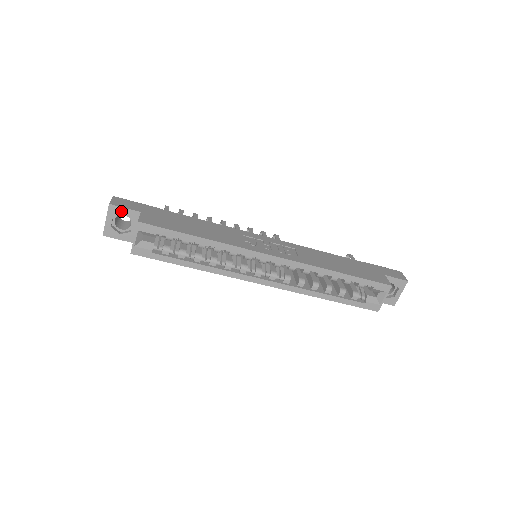
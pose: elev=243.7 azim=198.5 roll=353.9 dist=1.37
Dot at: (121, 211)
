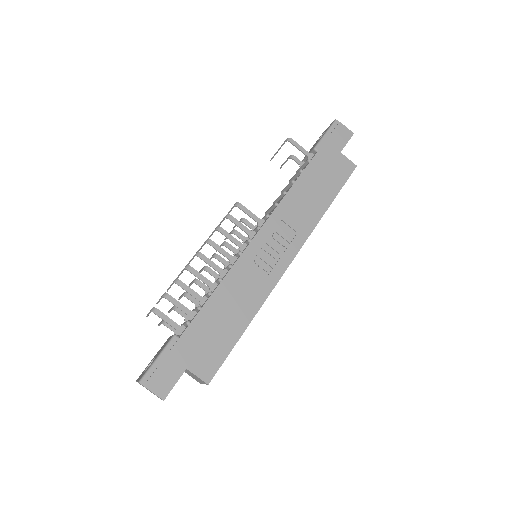
Dot at: (172, 387)
